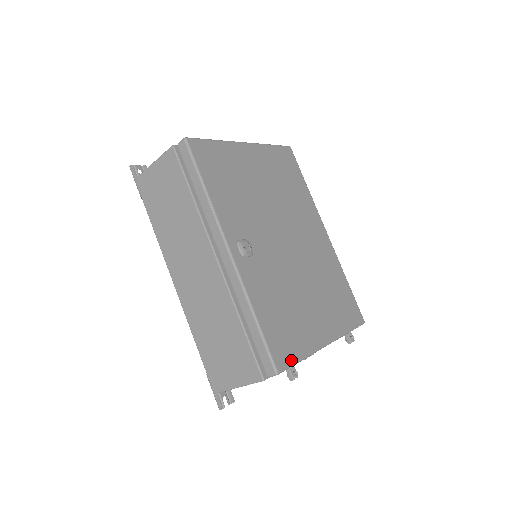
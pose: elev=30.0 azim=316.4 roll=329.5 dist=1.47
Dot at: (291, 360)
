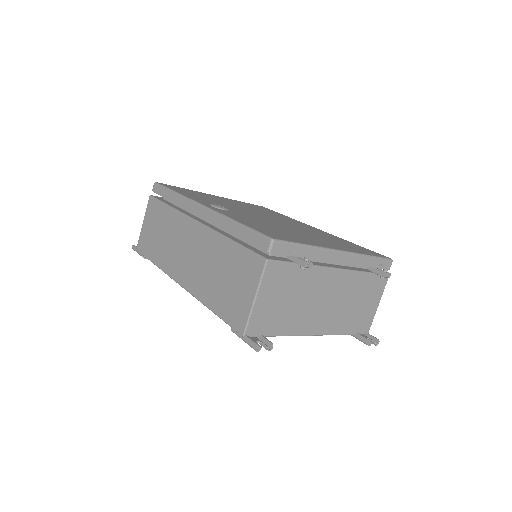
Dot at: (289, 240)
